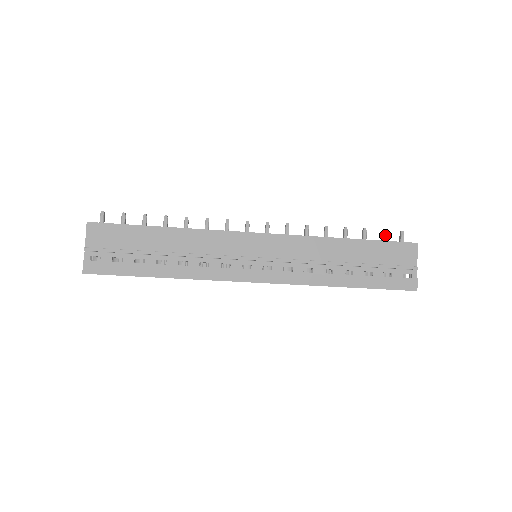
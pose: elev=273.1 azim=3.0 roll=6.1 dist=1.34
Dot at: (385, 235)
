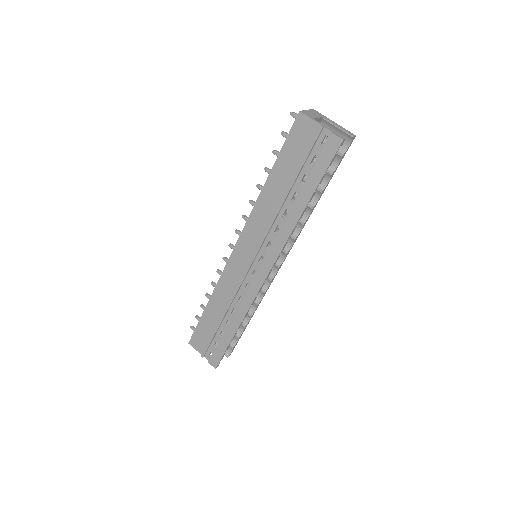
Dot at: (286, 134)
